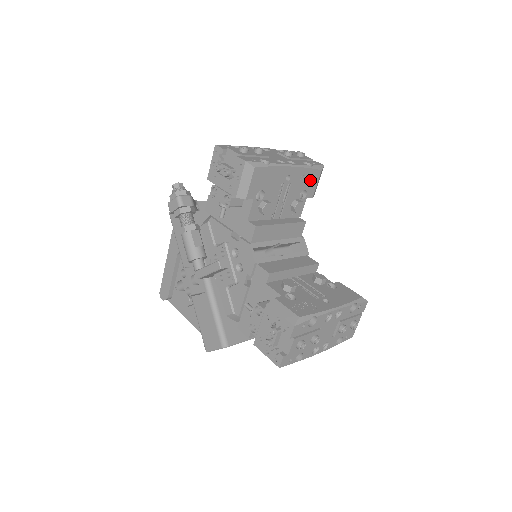
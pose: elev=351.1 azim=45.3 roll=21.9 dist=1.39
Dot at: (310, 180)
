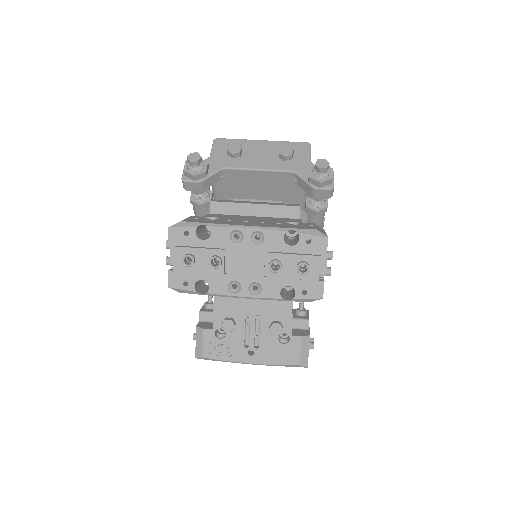
Dot at: occluded
